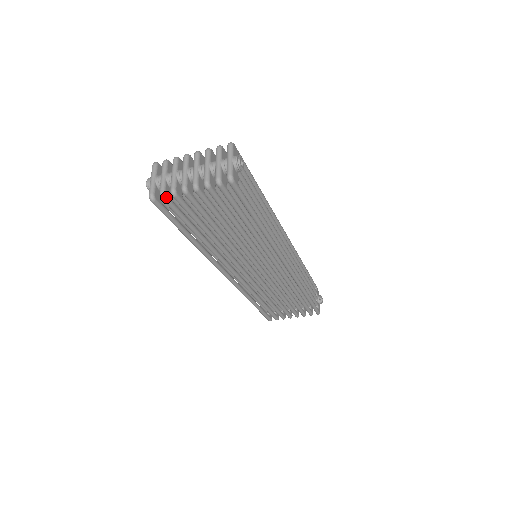
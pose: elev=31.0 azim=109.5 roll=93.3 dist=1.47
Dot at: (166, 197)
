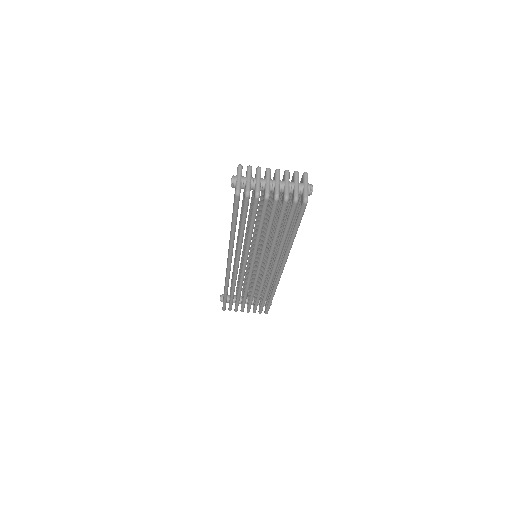
Dot at: (249, 196)
